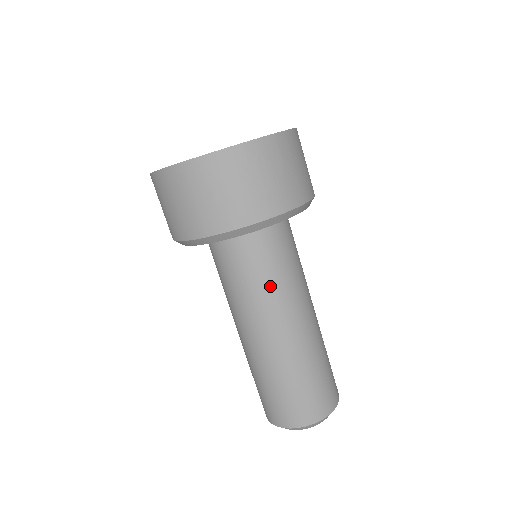
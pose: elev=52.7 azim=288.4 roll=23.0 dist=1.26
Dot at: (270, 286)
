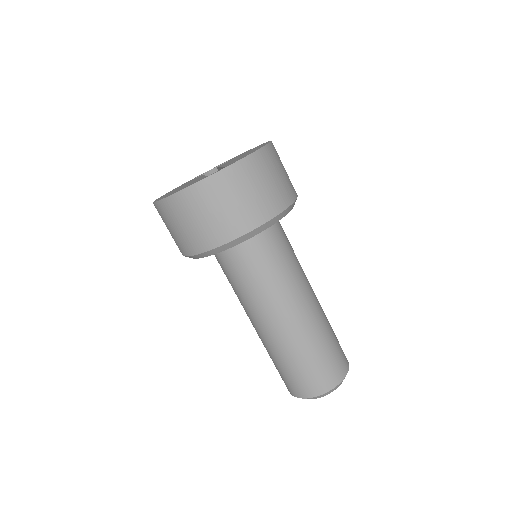
Dot at: (281, 275)
